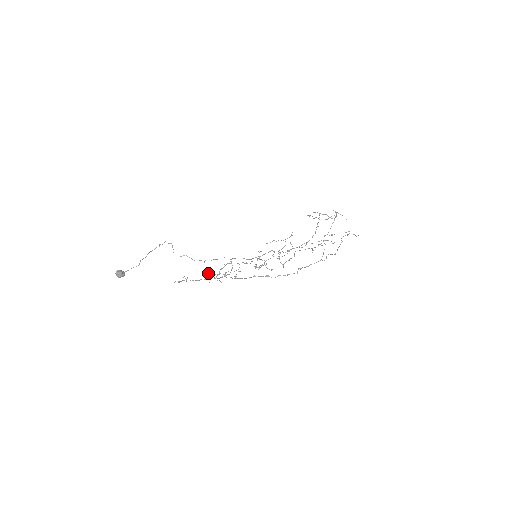
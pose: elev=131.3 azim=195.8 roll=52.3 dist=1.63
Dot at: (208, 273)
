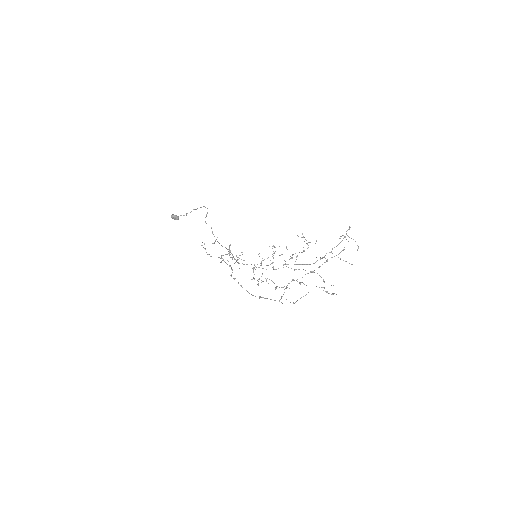
Dot at: (229, 246)
